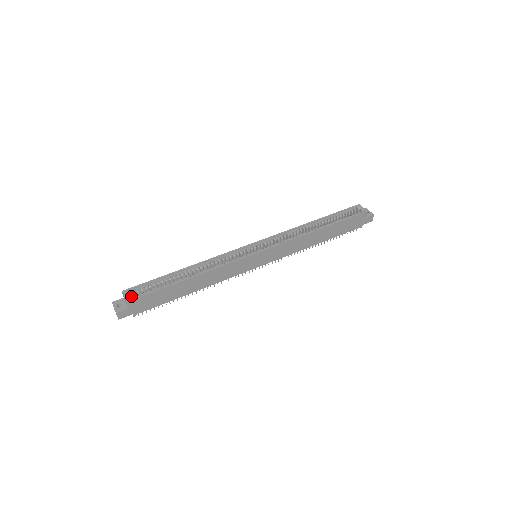
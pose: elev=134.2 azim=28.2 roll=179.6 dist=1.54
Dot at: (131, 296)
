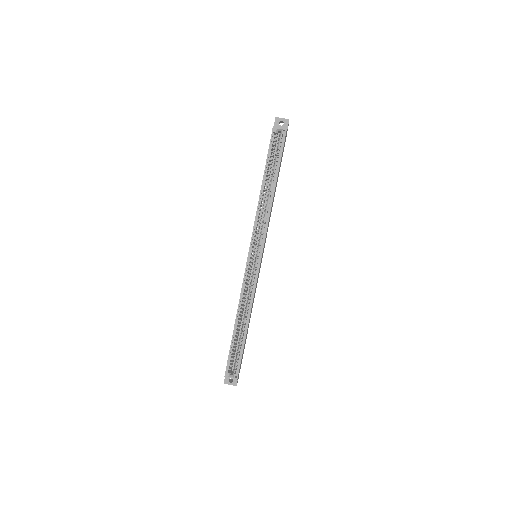
Dot at: occluded
